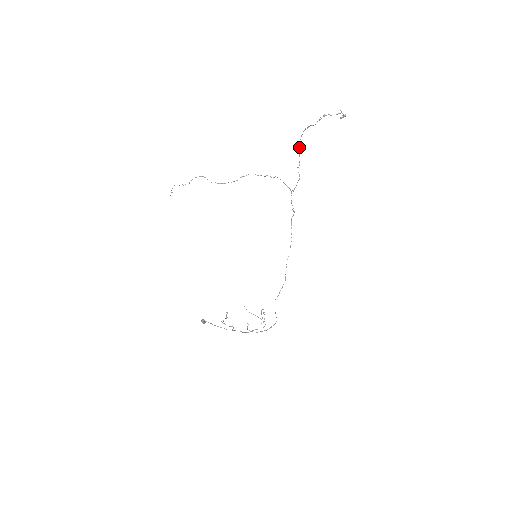
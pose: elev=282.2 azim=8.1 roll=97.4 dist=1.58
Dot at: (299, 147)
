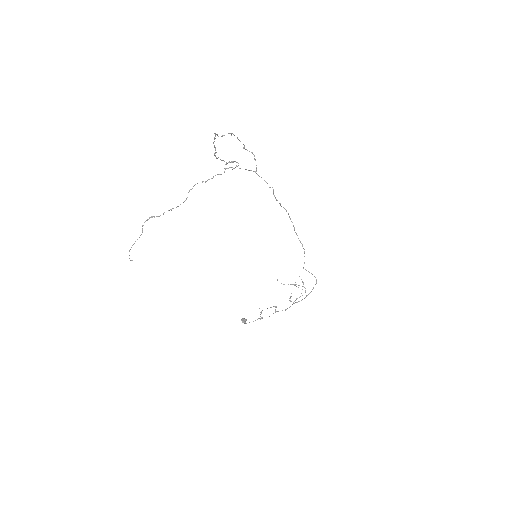
Dot at: (228, 133)
